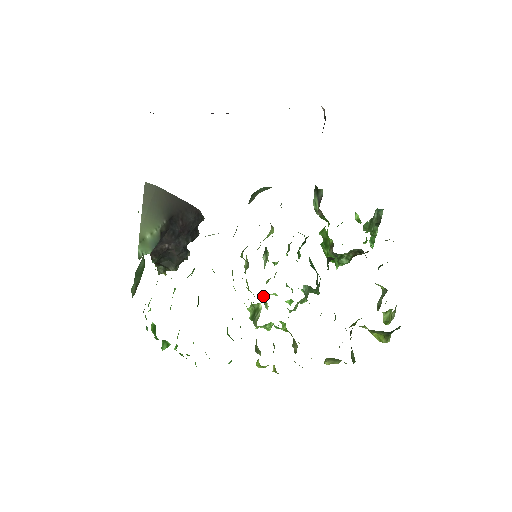
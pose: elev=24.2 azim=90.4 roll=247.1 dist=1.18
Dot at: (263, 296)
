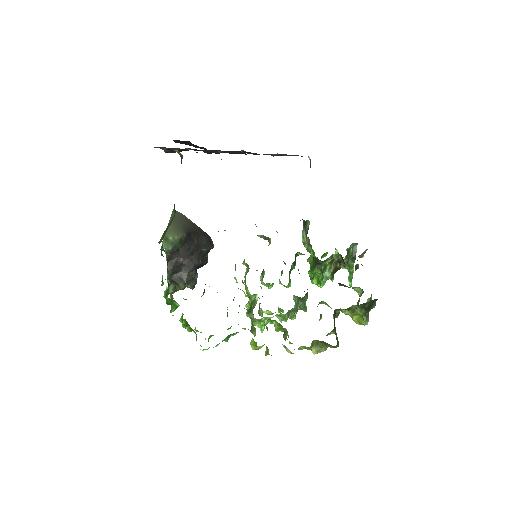
Dot at: (258, 310)
